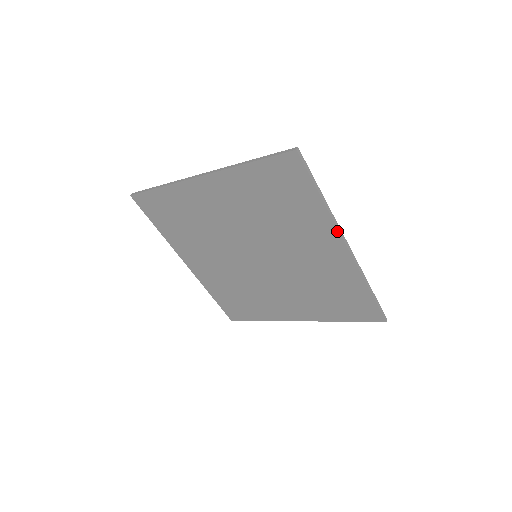
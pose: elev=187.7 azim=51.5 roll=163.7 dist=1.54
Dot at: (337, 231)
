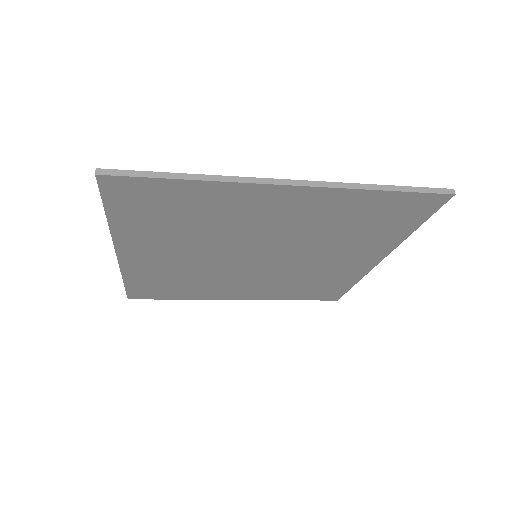
Dot at: (391, 251)
